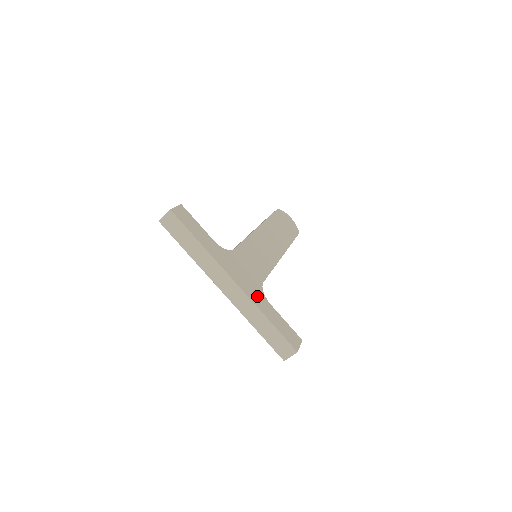
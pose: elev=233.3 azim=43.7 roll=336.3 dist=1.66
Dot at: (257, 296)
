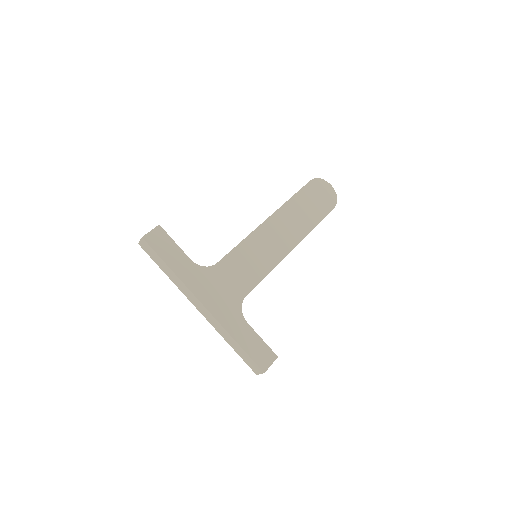
Dot at: (230, 316)
